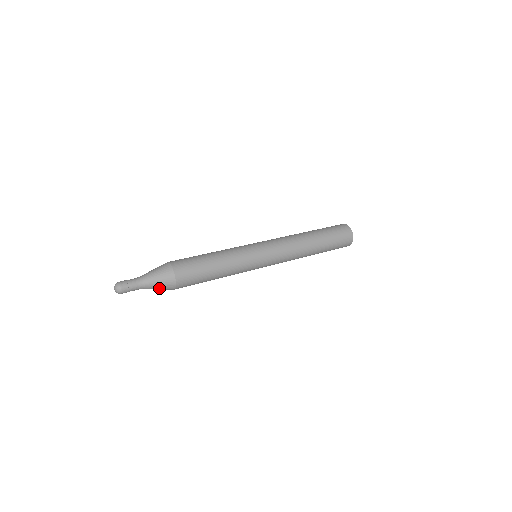
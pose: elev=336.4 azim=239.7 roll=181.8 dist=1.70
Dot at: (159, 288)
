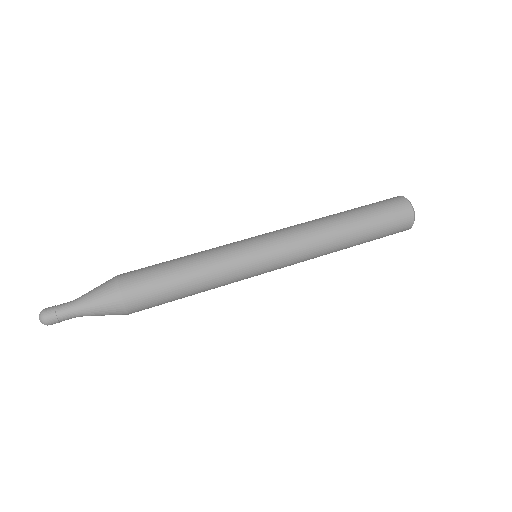
Dot at: (103, 312)
